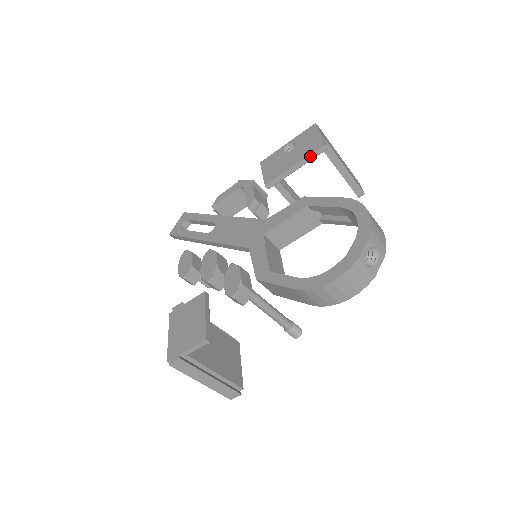
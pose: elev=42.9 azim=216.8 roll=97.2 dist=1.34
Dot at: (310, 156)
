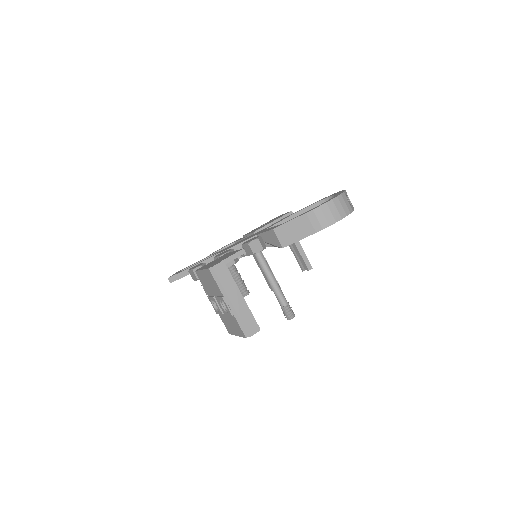
Dot at: (283, 217)
